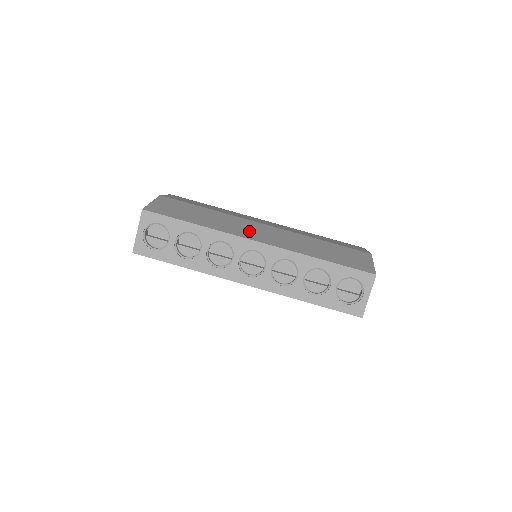
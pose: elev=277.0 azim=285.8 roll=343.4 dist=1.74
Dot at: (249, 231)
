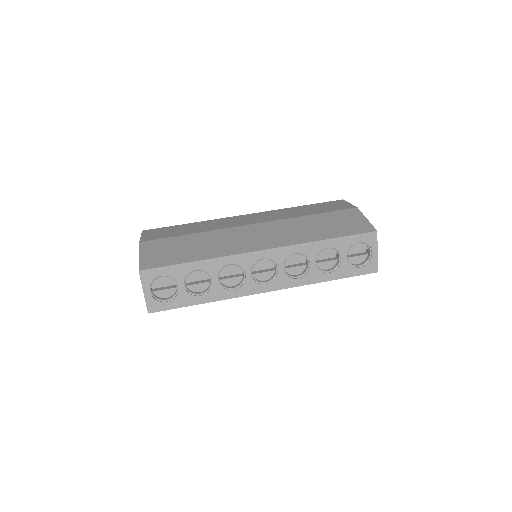
Dot at: (246, 241)
